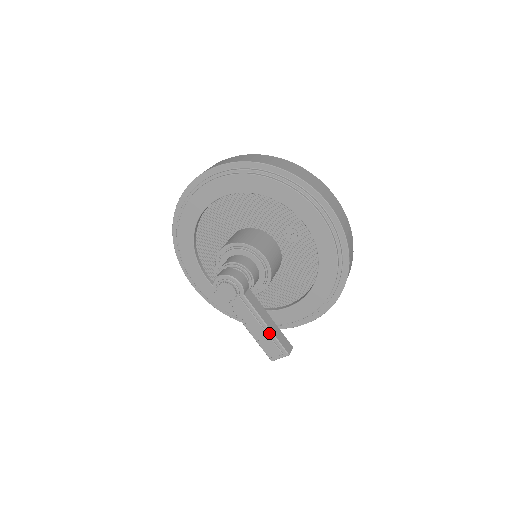
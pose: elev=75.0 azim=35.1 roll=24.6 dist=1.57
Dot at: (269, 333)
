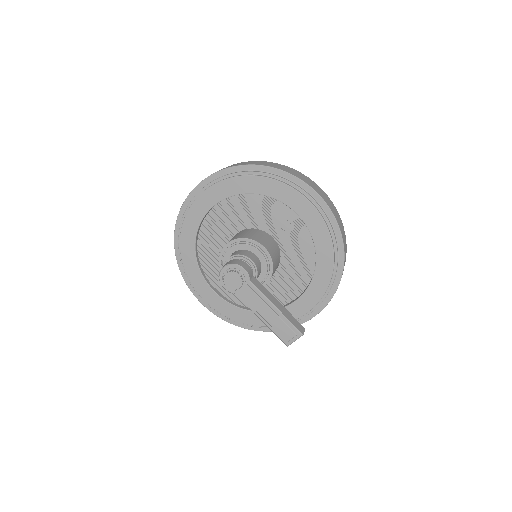
Dot at: (280, 315)
